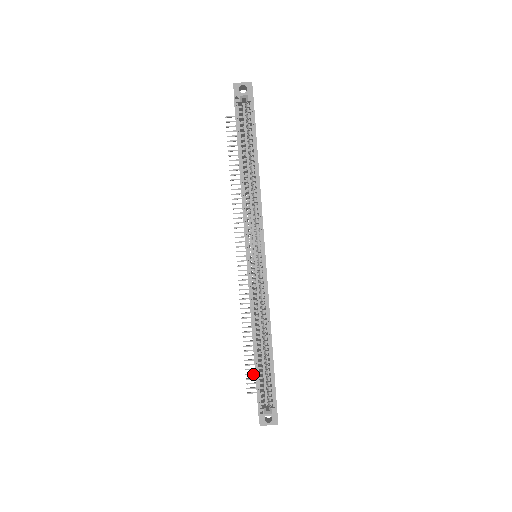
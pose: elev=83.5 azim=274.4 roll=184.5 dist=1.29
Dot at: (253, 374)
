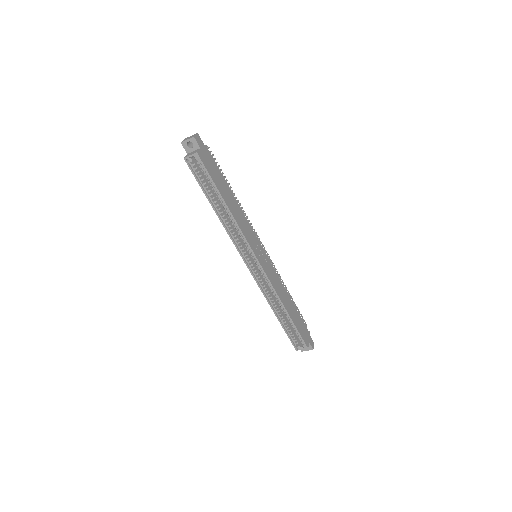
Dot at: occluded
